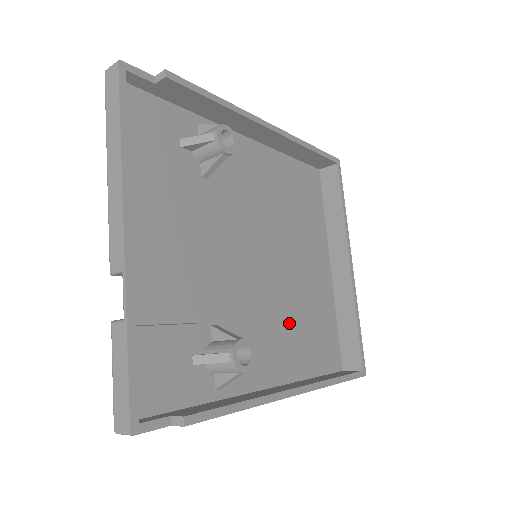
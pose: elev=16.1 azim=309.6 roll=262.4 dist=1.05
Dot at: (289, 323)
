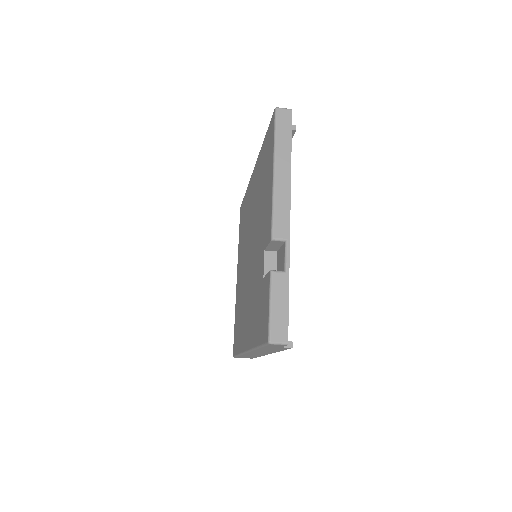
Dot at: occluded
